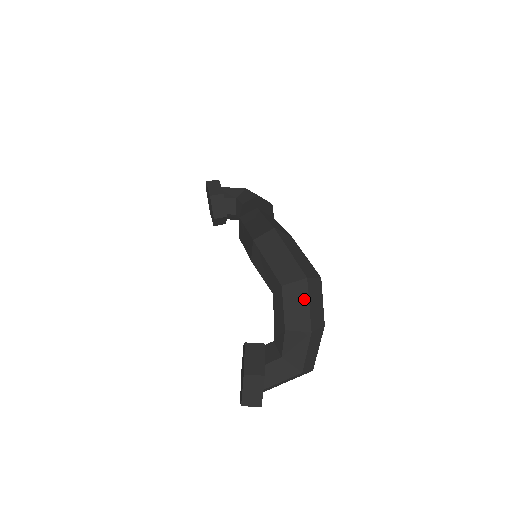
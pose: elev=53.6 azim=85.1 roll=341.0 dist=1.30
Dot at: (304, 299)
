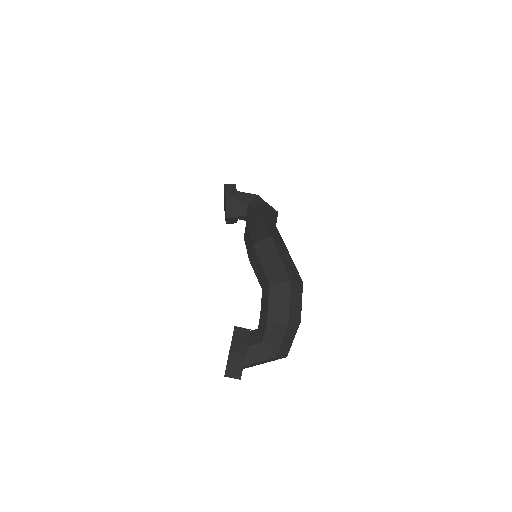
Dot at: (286, 298)
